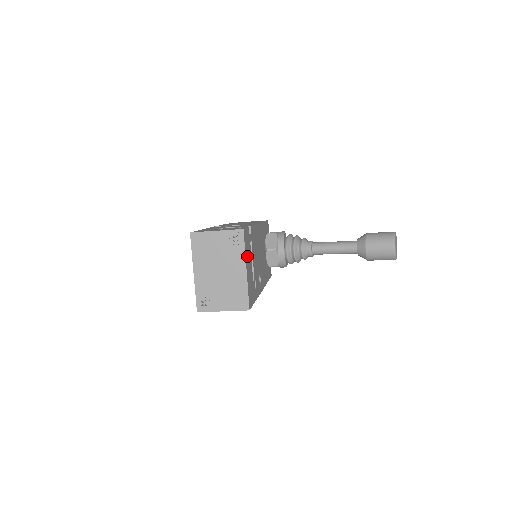
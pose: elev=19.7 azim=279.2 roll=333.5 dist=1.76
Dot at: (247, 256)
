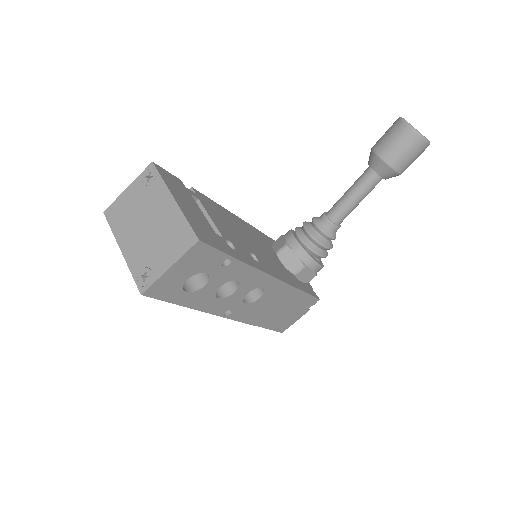
Dot at: (177, 193)
